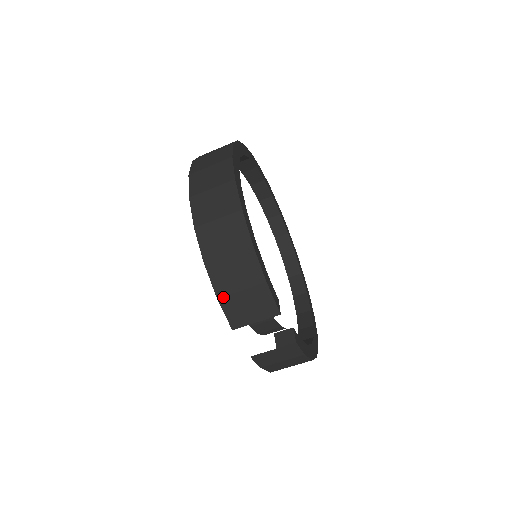
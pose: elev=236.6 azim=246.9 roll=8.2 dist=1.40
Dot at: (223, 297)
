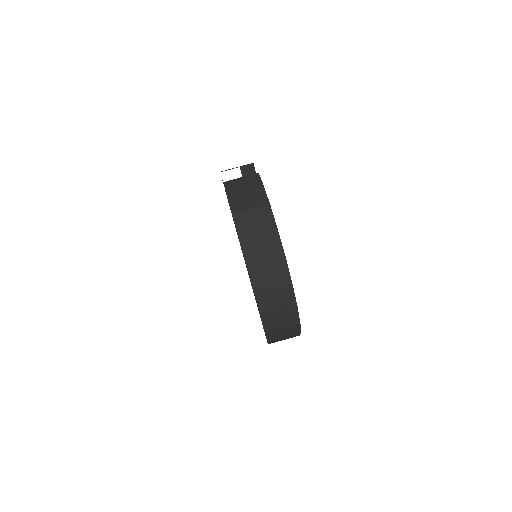
Dot at: occluded
